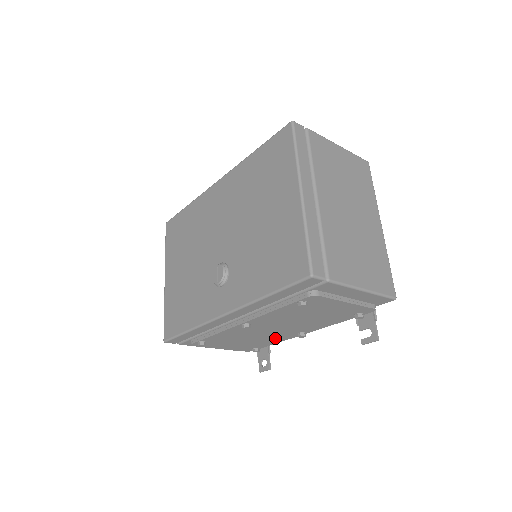
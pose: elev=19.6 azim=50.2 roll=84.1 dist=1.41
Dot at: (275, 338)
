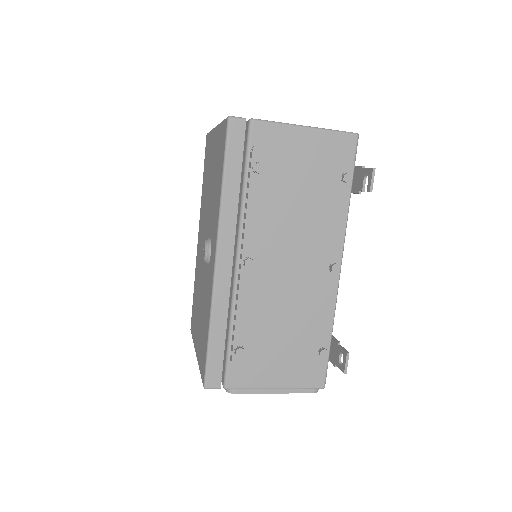
Dot at: (317, 300)
